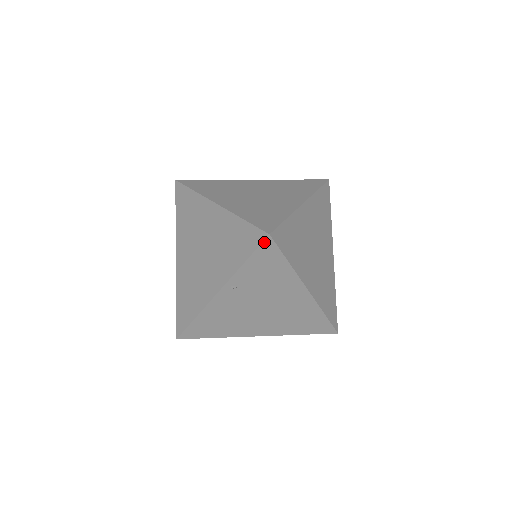
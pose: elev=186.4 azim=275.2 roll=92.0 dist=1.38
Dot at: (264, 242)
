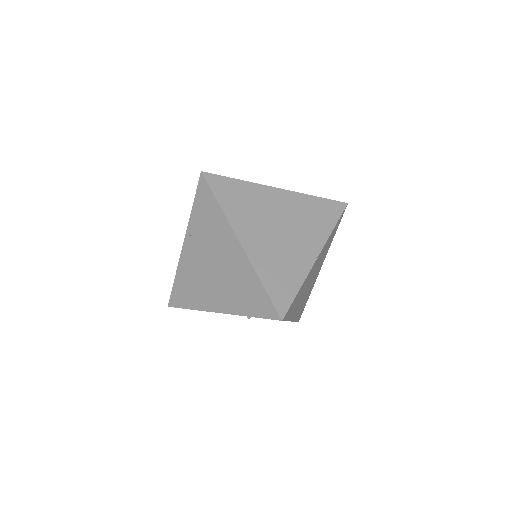
Dot at: (200, 180)
